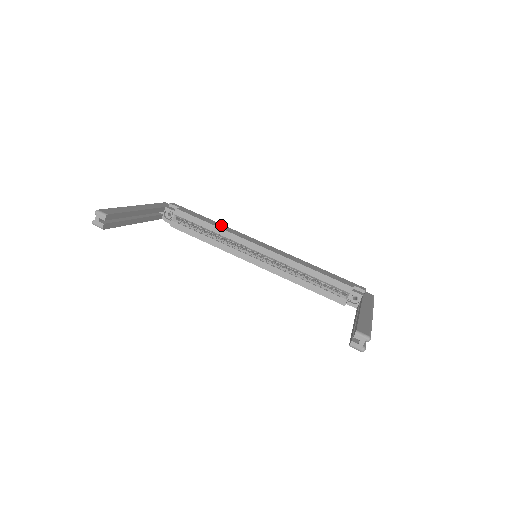
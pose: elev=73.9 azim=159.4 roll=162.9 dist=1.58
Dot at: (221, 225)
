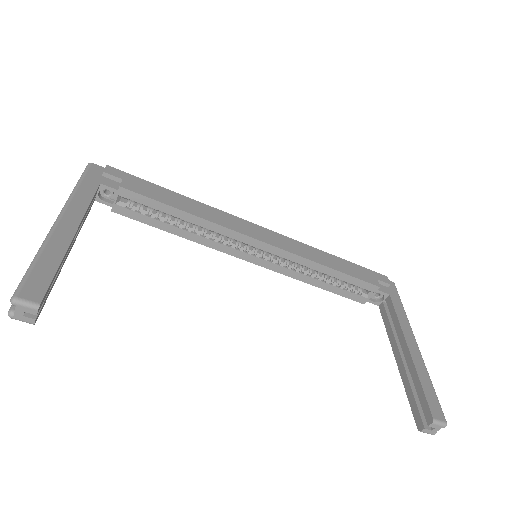
Dot at: (196, 204)
